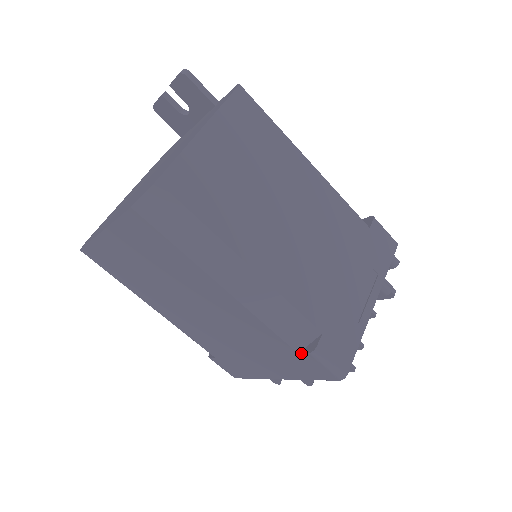
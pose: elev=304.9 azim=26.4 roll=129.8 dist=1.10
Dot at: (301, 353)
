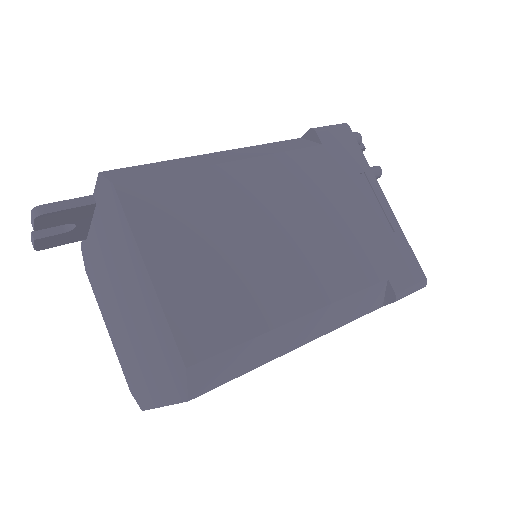
Dot at: (385, 305)
